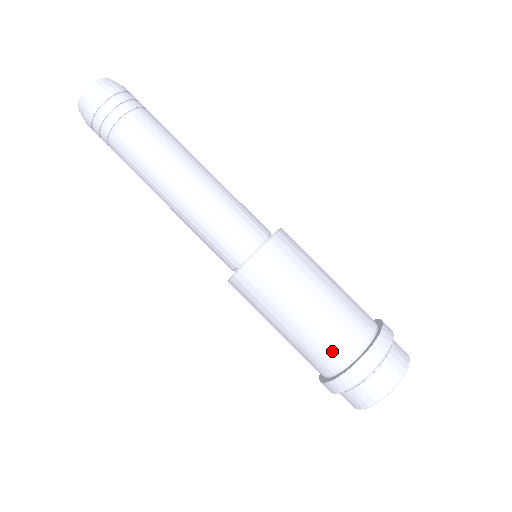
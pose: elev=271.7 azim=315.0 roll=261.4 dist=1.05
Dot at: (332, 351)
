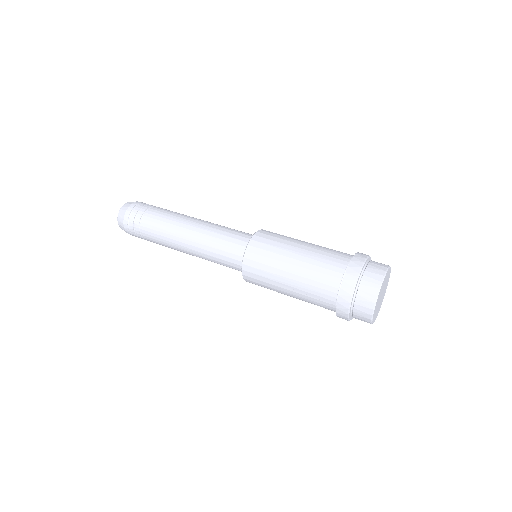
Dot at: (327, 276)
